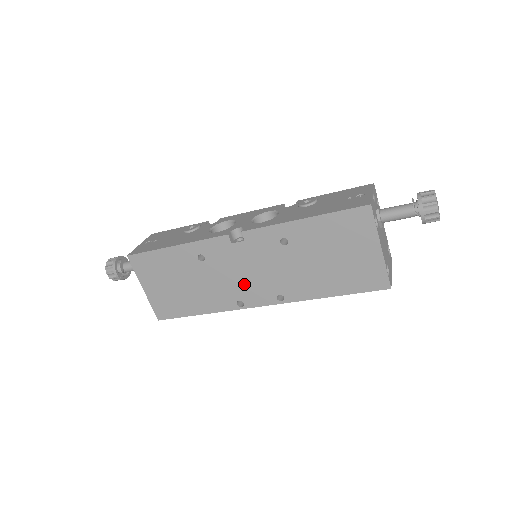
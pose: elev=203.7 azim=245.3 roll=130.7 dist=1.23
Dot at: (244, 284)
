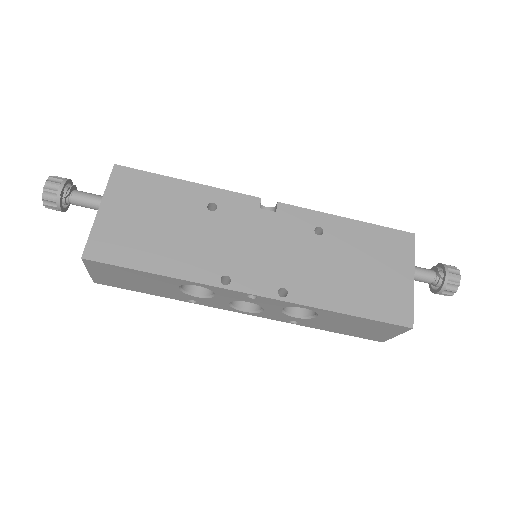
Dot at: (246, 258)
